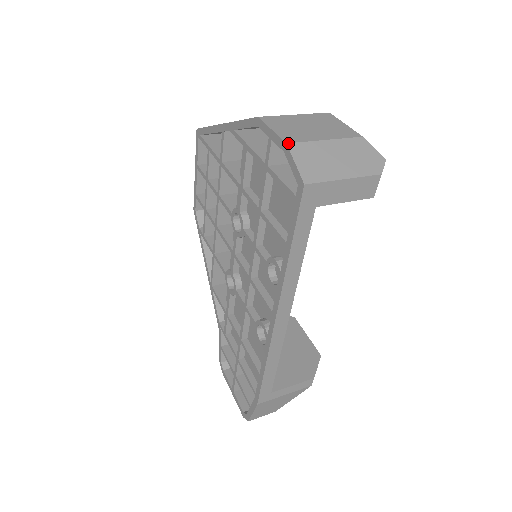
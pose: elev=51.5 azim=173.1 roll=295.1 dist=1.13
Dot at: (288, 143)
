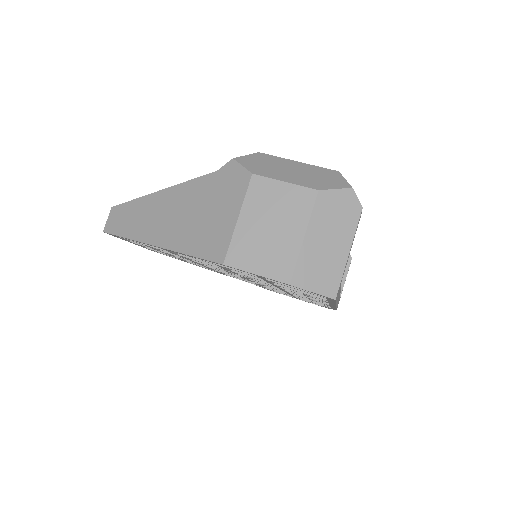
Dot at: (290, 283)
